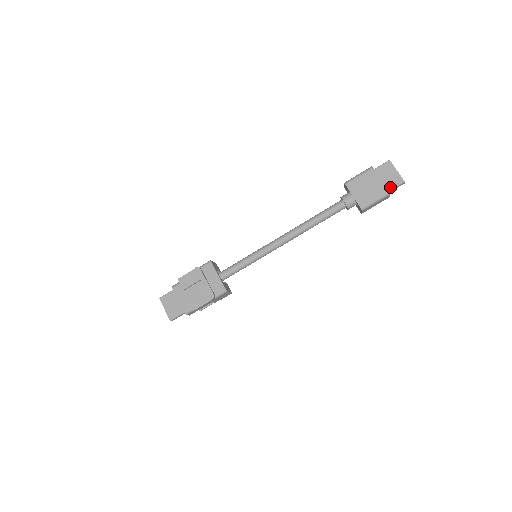
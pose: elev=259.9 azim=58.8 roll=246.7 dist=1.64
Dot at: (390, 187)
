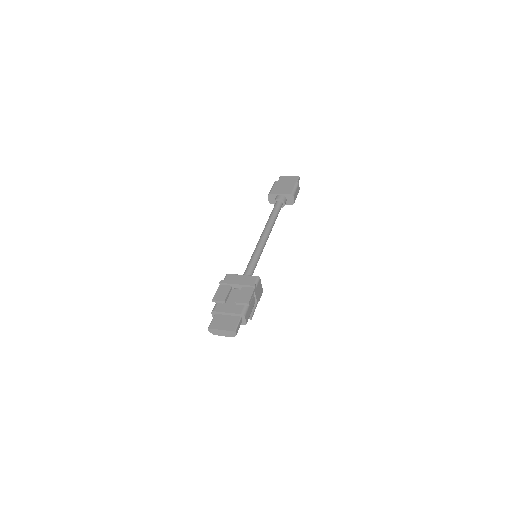
Dot at: occluded
